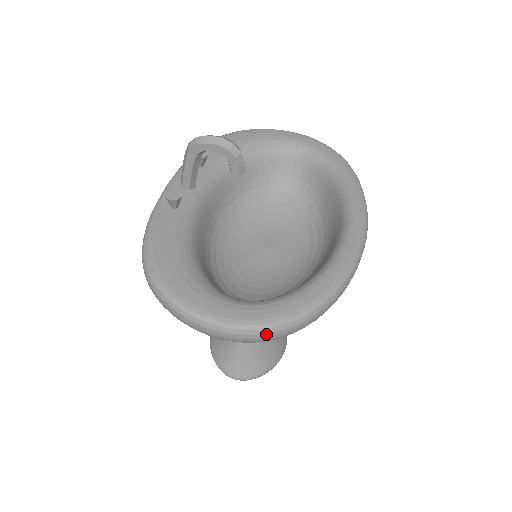
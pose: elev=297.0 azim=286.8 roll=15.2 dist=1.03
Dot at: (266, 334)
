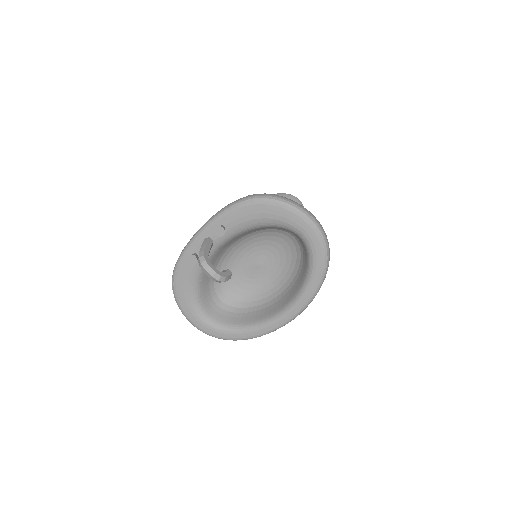
Dot at: (214, 336)
